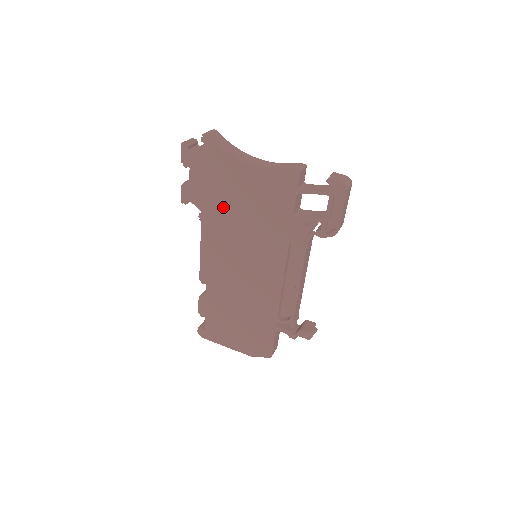
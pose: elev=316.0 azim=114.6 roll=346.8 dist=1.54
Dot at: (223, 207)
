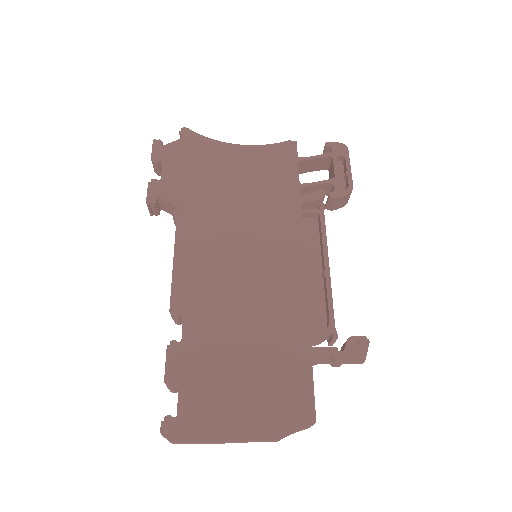
Dot at: (209, 194)
